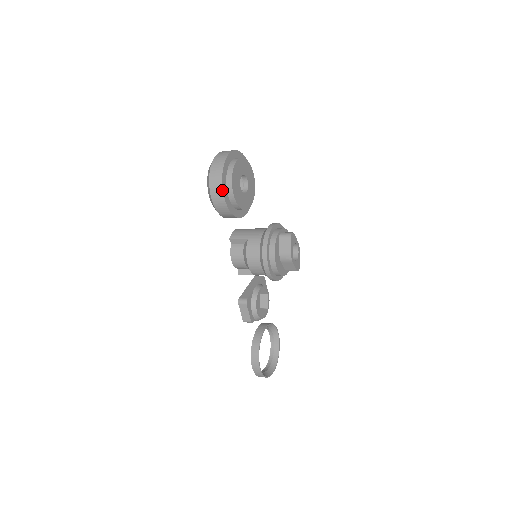
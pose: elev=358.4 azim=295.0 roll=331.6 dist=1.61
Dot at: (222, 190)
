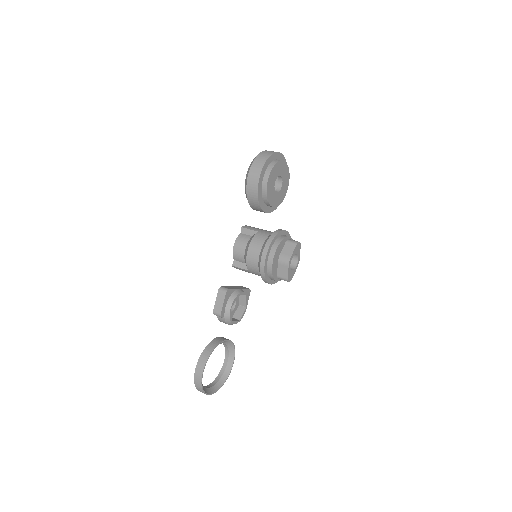
Dot at: (261, 170)
